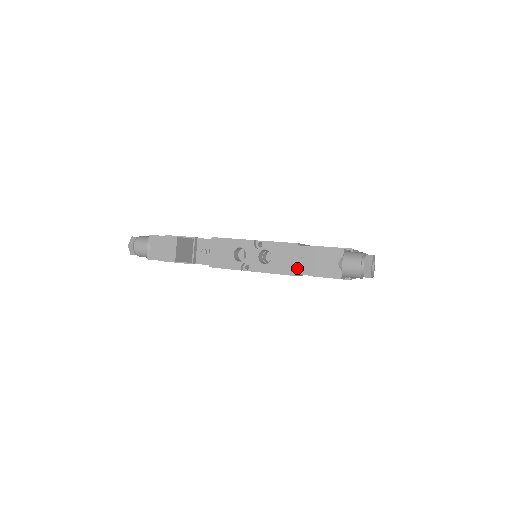
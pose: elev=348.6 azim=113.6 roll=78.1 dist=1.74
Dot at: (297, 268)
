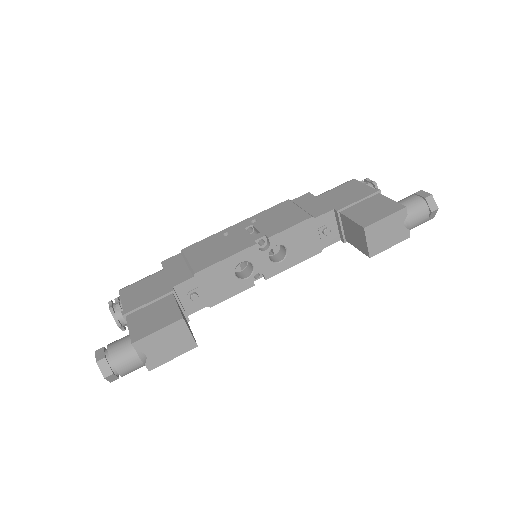
Dot at: (322, 243)
